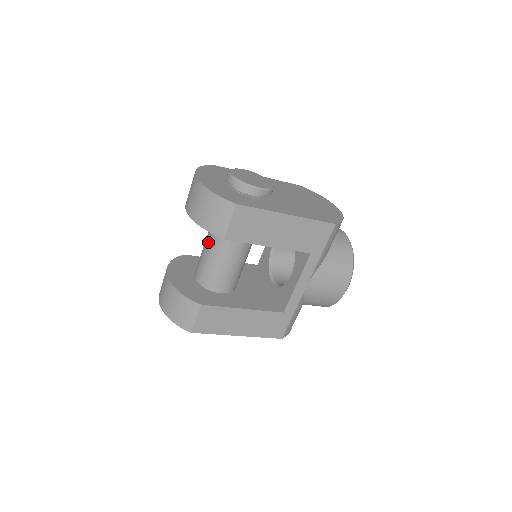
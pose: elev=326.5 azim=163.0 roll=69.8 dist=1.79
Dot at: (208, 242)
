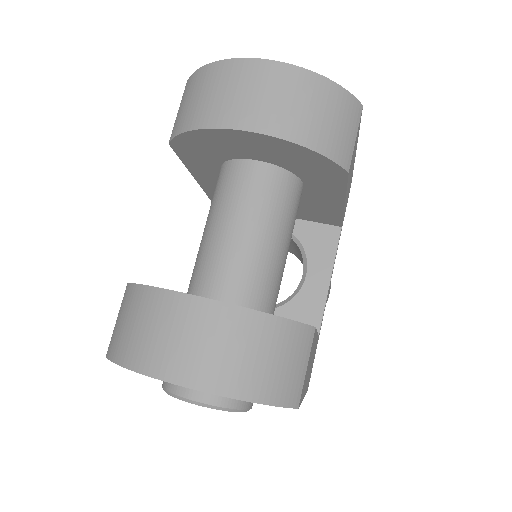
Dot at: (250, 213)
